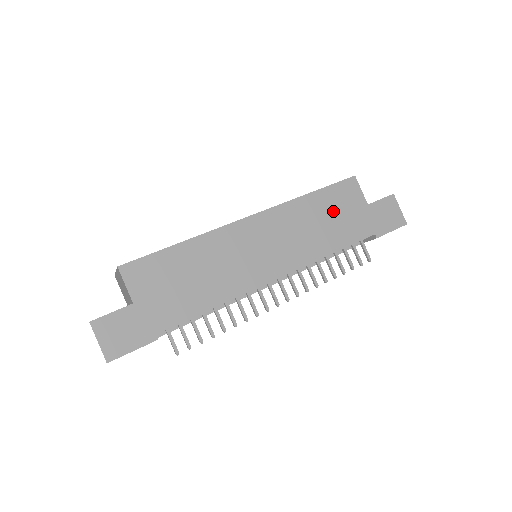
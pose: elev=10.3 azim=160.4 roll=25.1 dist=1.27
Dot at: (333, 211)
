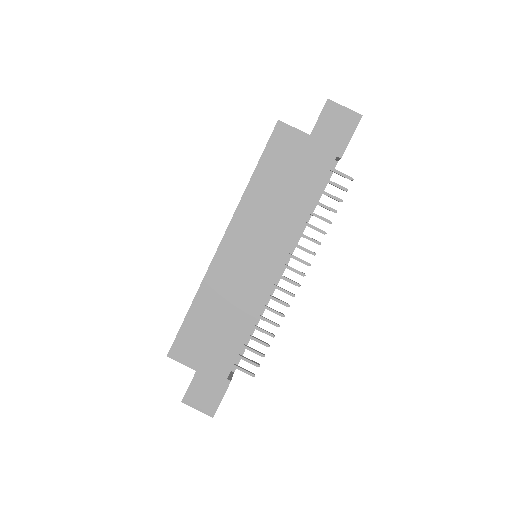
Dot at: (283, 173)
